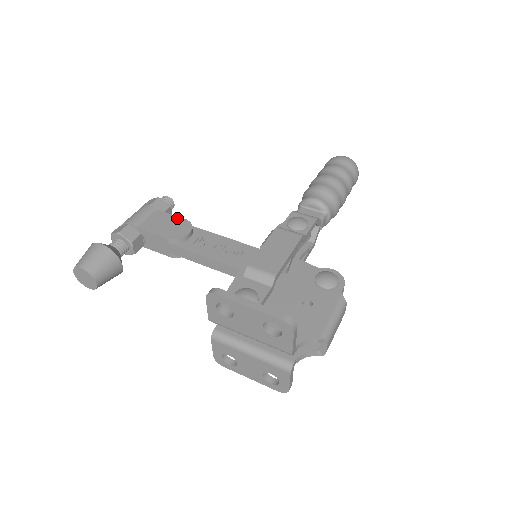
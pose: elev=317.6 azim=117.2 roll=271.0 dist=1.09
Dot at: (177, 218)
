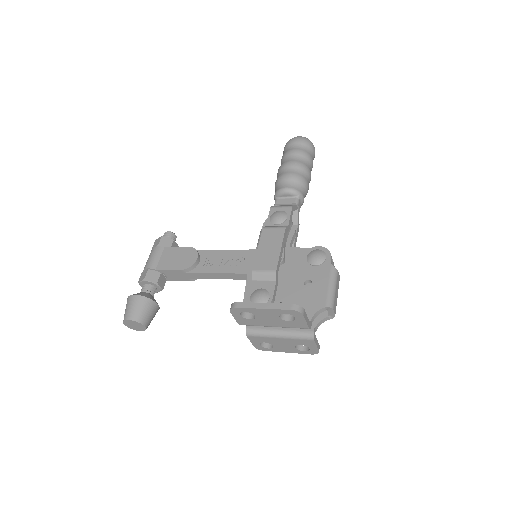
Dot at: (183, 249)
